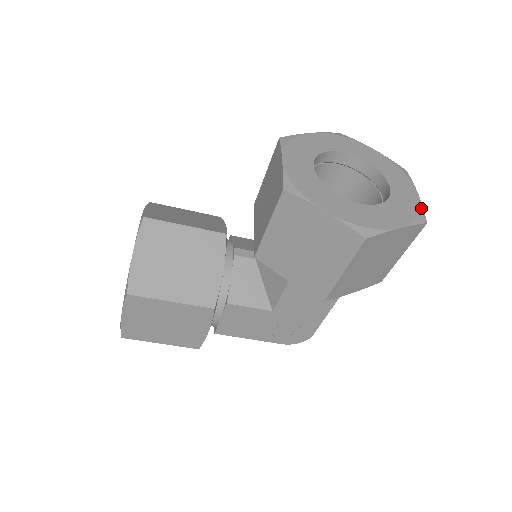
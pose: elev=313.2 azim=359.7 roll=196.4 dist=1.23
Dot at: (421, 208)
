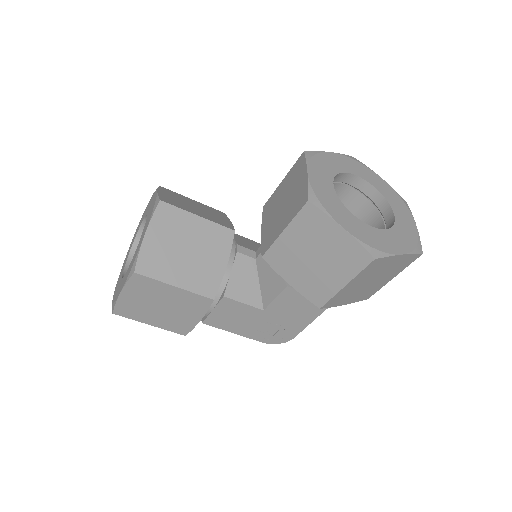
Dot at: (419, 239)
